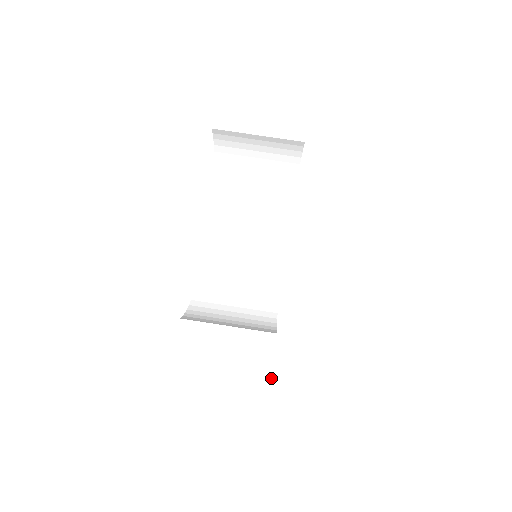
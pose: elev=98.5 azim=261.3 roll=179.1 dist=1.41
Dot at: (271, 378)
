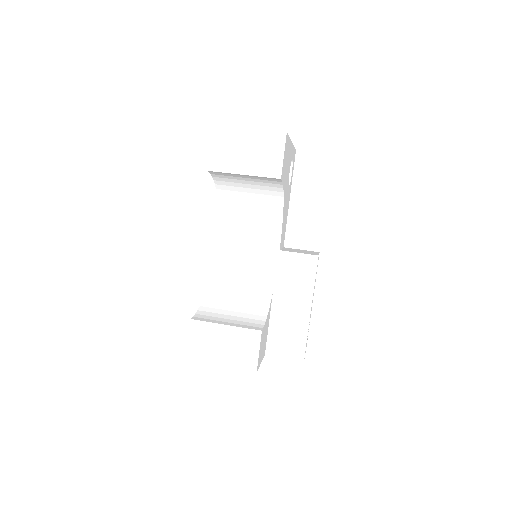
Dot at: (268, 352)
